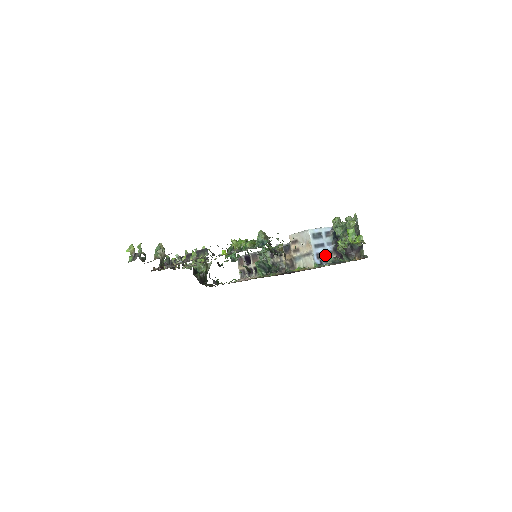
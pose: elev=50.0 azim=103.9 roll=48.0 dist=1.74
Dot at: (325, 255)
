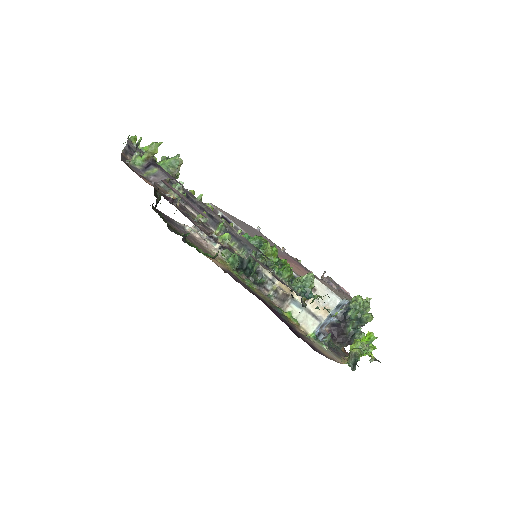
Dot at: (324, 326)
